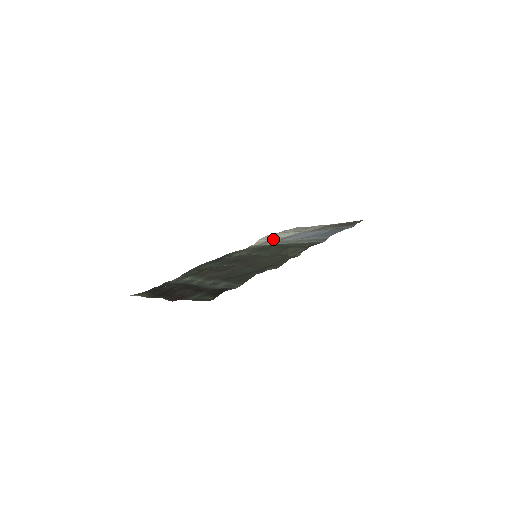
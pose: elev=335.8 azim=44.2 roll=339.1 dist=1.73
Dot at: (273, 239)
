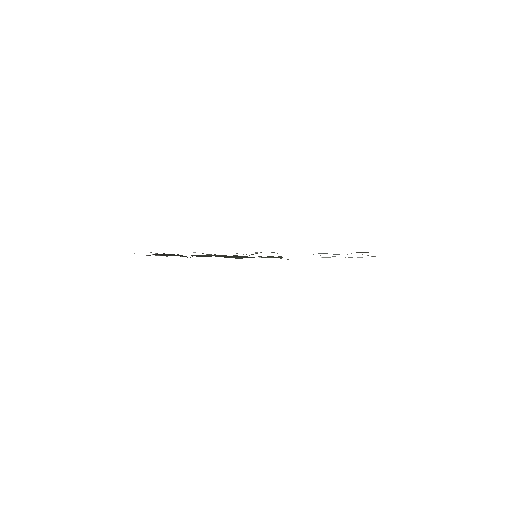
Dot at: occluded
